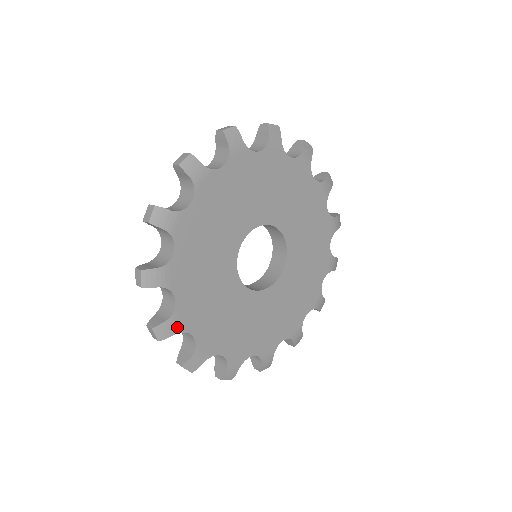
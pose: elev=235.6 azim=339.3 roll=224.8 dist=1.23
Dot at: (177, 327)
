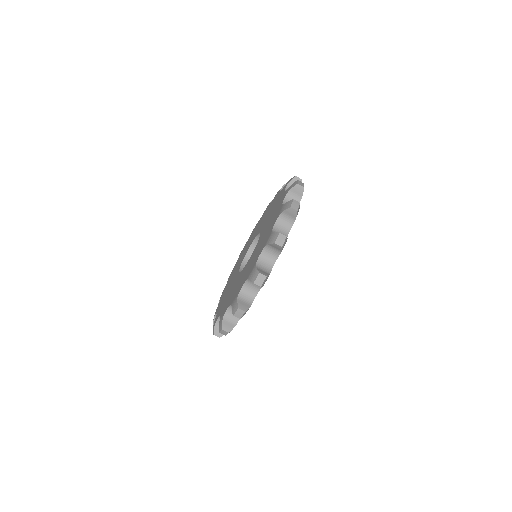
Dot at: occluded
